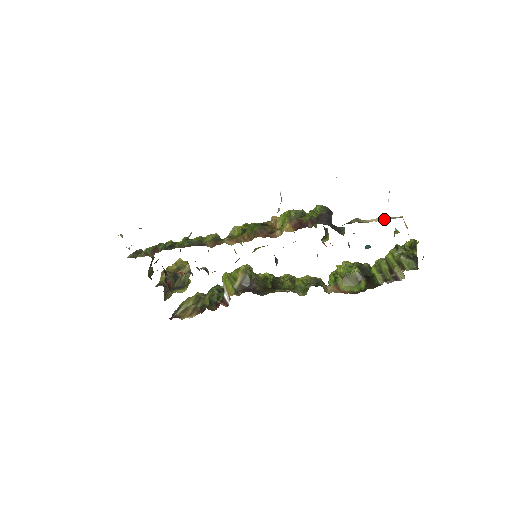
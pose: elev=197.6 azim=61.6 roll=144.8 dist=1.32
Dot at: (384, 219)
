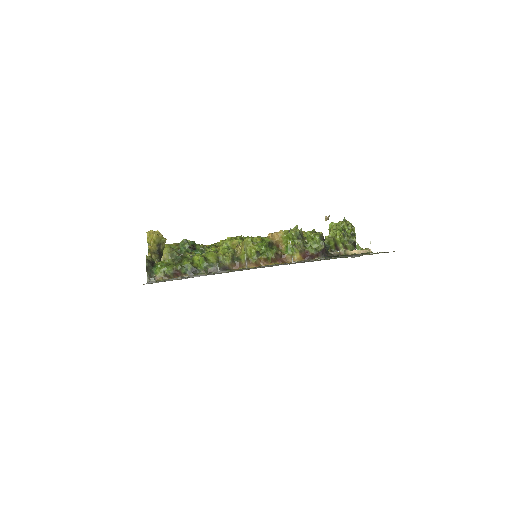
Dot at: (361, 252)
